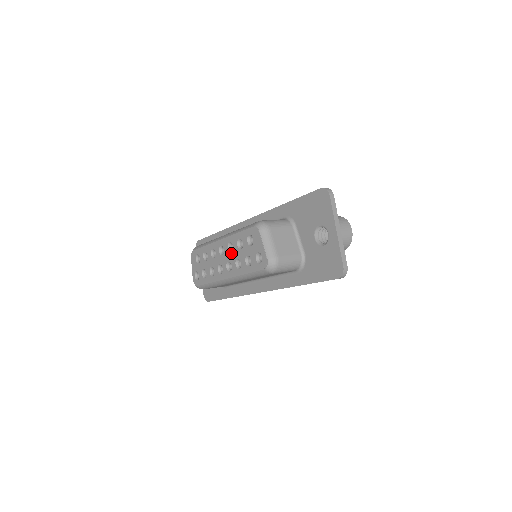
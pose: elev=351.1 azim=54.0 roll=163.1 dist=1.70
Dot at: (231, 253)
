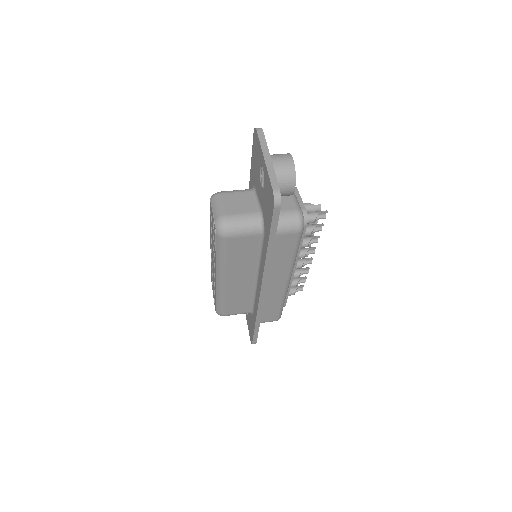
Dot at: (212, 247)
